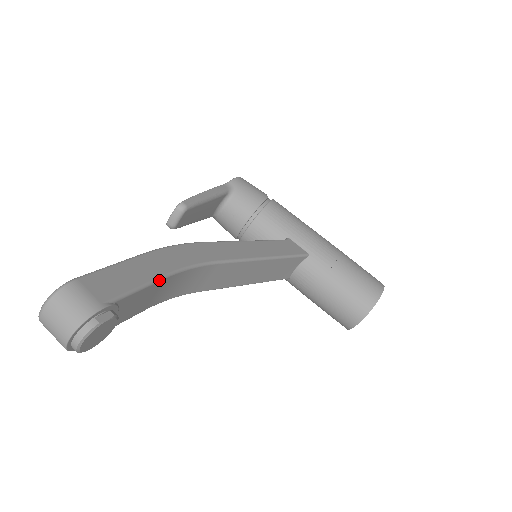
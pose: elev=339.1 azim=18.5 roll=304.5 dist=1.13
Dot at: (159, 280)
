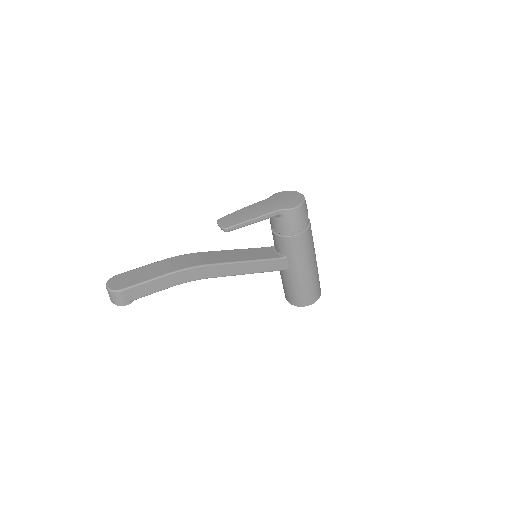
Dot at: occluded
